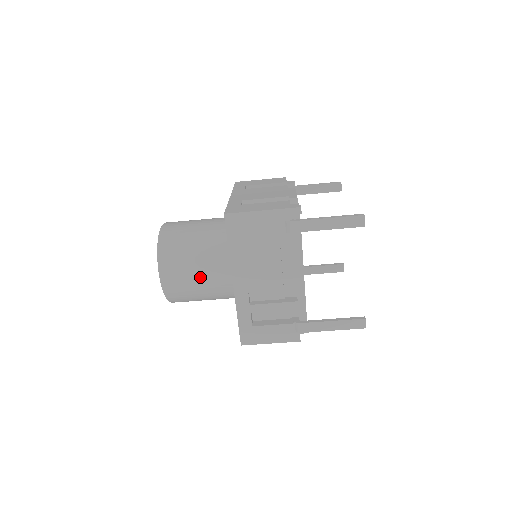
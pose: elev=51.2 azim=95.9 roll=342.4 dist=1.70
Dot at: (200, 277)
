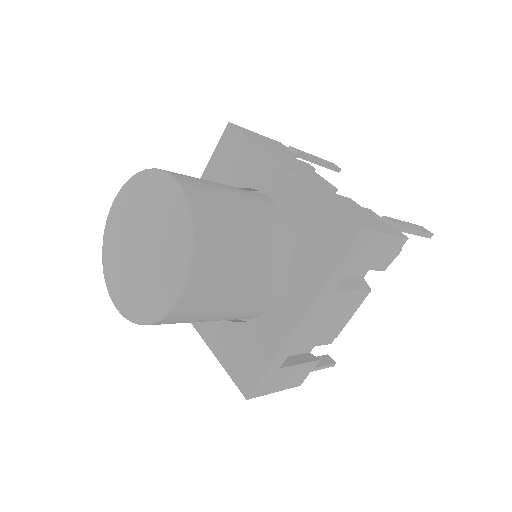
Dot at: occluded
